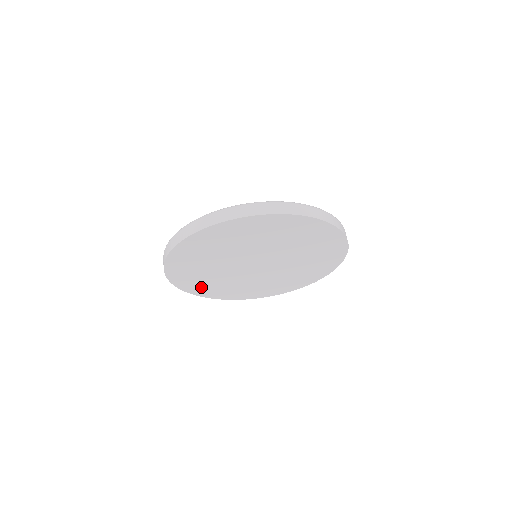
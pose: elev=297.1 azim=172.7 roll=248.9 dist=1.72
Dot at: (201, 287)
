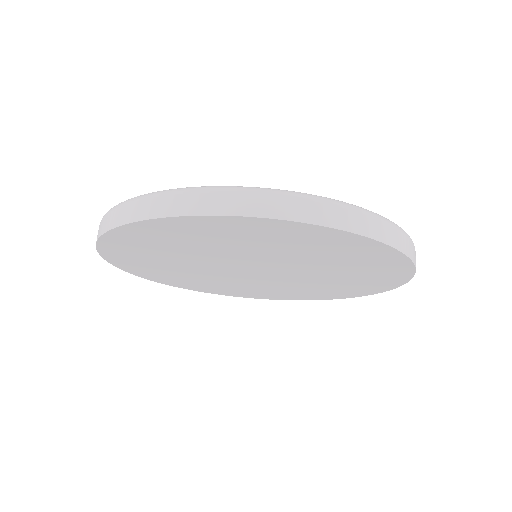
Dot at: (251, 293)
